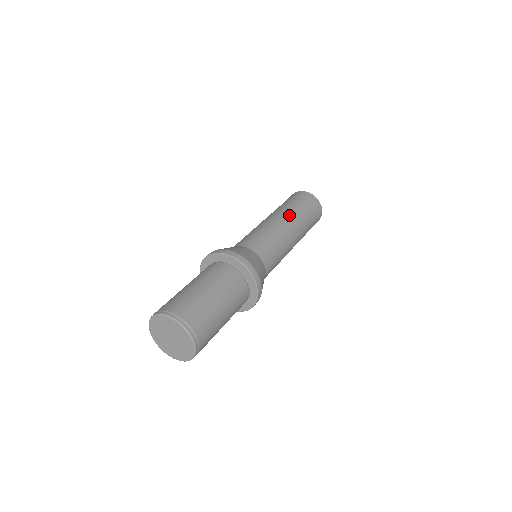
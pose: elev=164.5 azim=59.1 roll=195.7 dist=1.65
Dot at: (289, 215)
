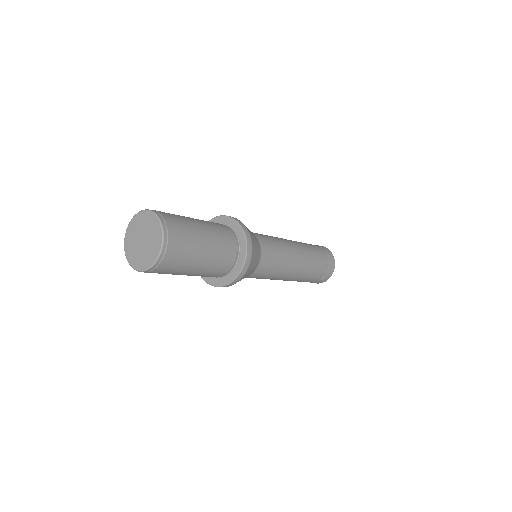
Dot at: occluded
